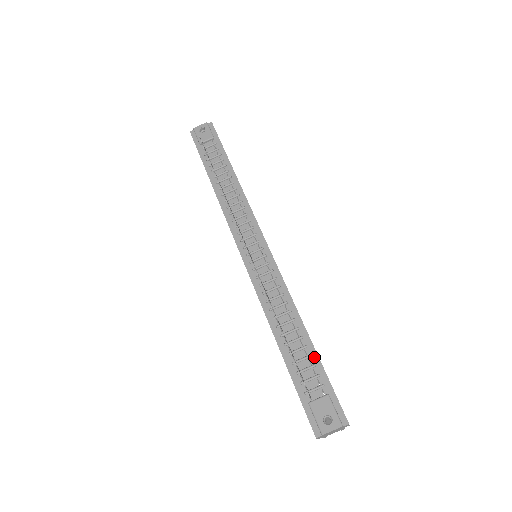
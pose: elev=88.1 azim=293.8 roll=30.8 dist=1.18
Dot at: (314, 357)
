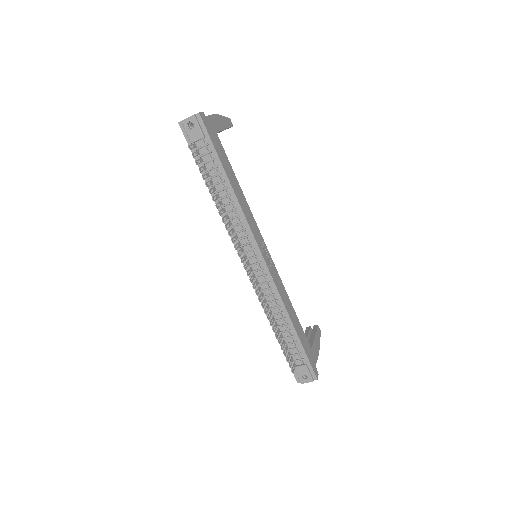
Dot at: (298, 343)
